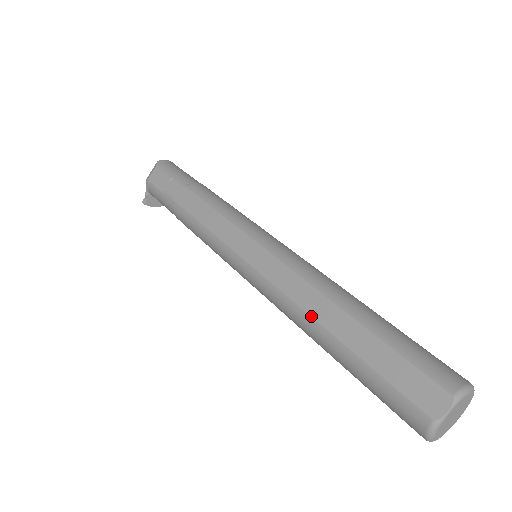
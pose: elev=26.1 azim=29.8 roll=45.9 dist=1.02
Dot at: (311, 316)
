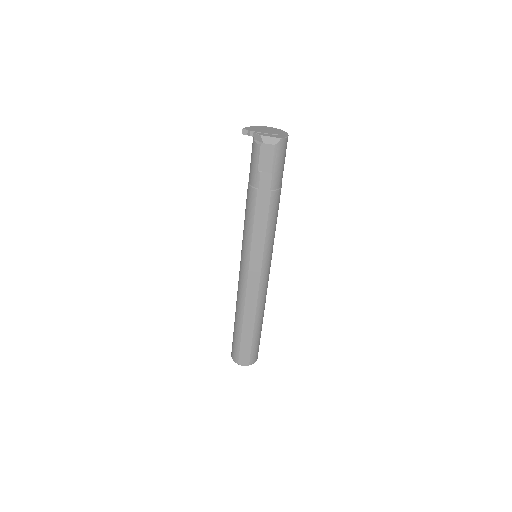
Dot at: (244, 314)
